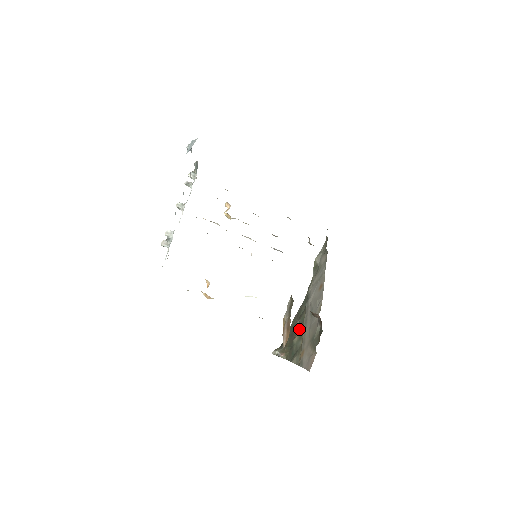
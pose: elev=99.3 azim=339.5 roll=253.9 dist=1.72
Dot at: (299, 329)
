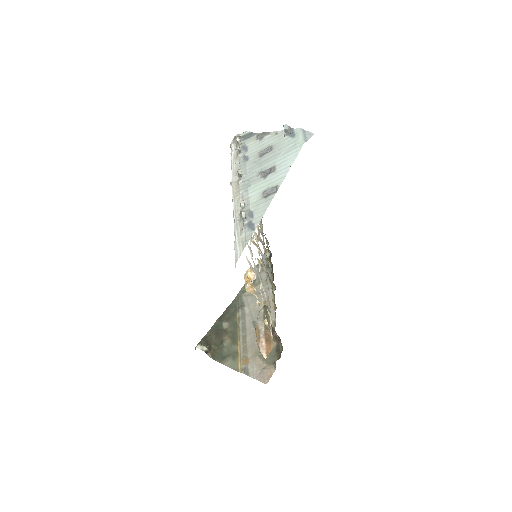
Dot at: (231, 332)
